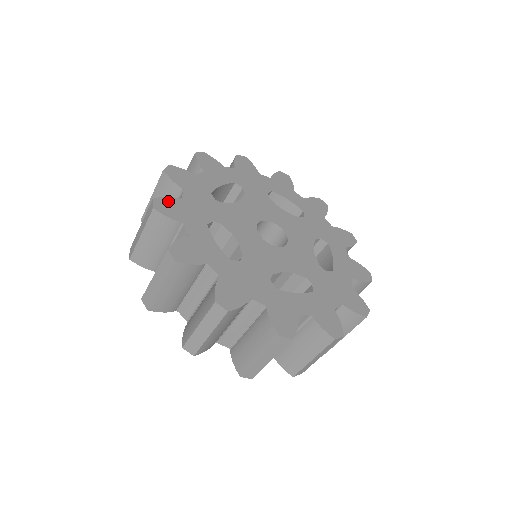
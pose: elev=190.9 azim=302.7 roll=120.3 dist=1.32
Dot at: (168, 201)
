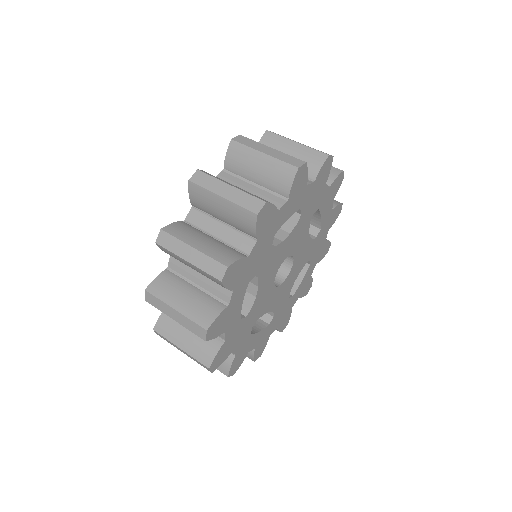
Dot at: (237, 265)
